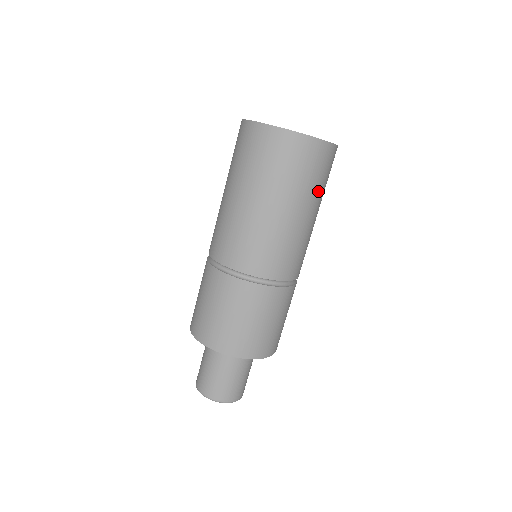
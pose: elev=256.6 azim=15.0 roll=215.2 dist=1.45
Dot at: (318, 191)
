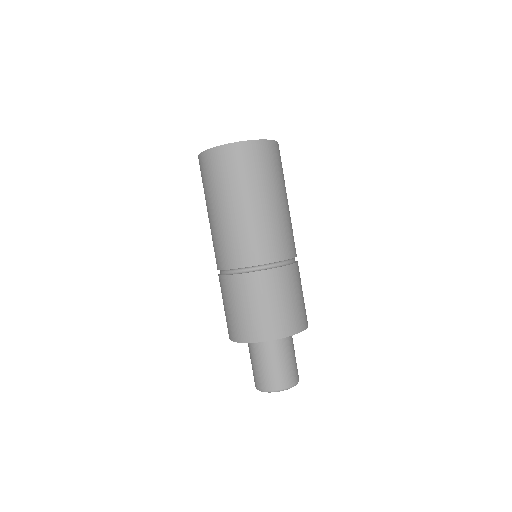
Dot at: (267, 180)
